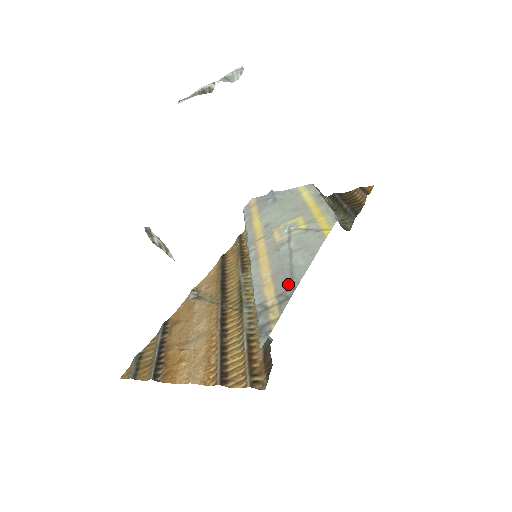
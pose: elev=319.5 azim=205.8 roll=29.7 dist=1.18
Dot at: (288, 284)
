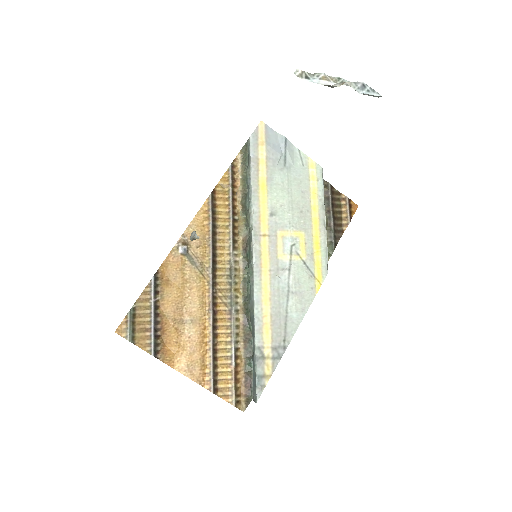
Dot at: (282, 339)
